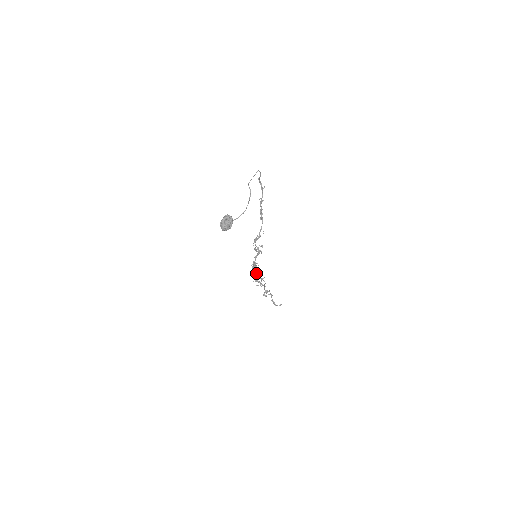
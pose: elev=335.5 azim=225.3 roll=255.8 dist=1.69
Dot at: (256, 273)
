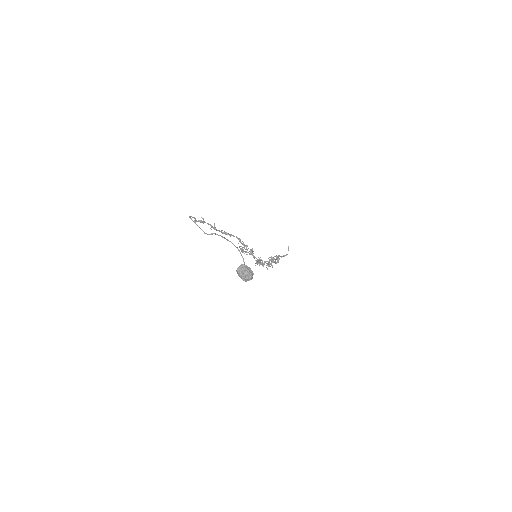
Dot at: occluded
